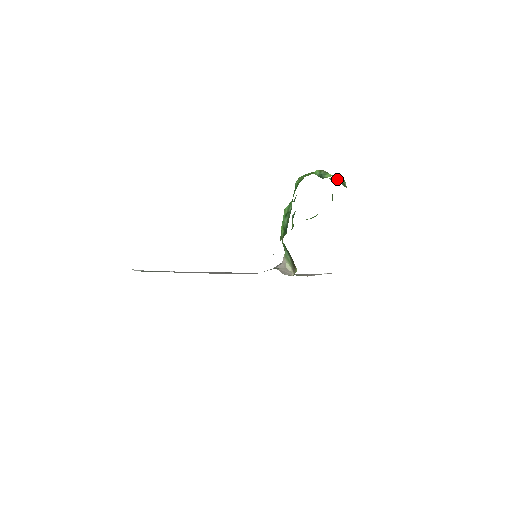
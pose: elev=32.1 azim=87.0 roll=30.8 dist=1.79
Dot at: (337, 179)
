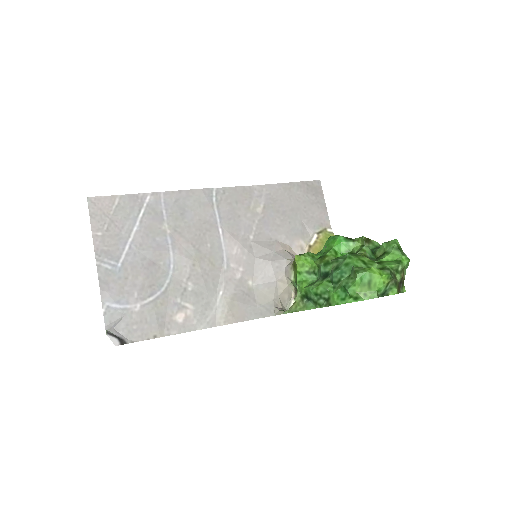
Dot at: (401, 279)
